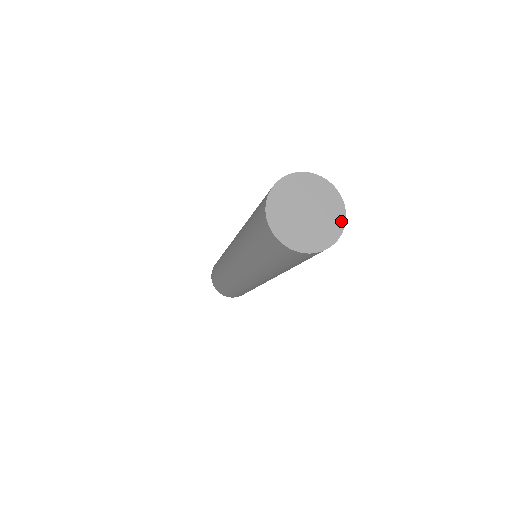
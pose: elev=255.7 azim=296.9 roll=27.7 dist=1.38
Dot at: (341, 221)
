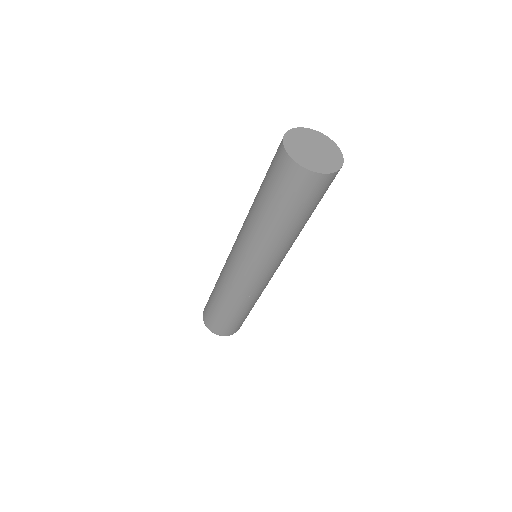
Dot at: (340, 160)
